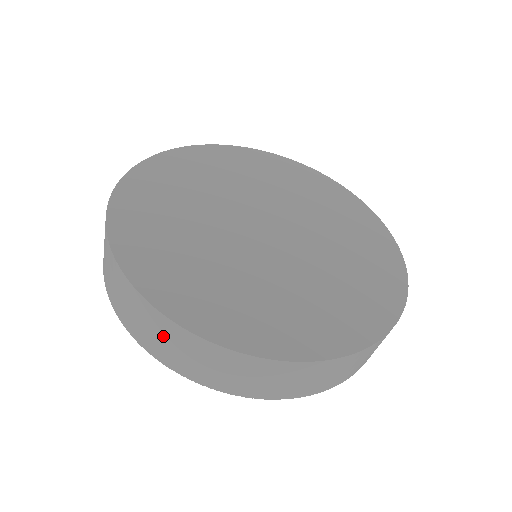
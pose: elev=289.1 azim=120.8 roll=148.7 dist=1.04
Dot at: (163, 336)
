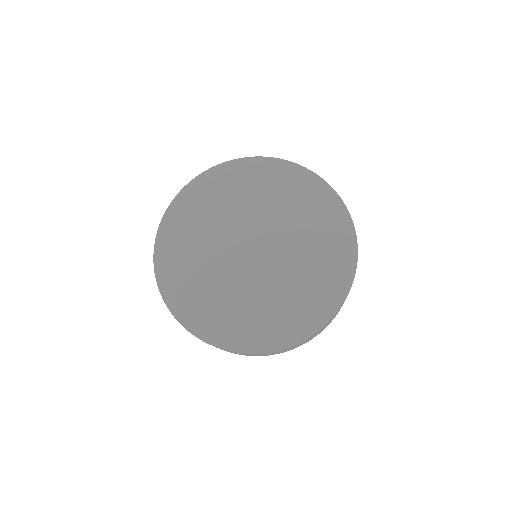
Dot at: occluded
